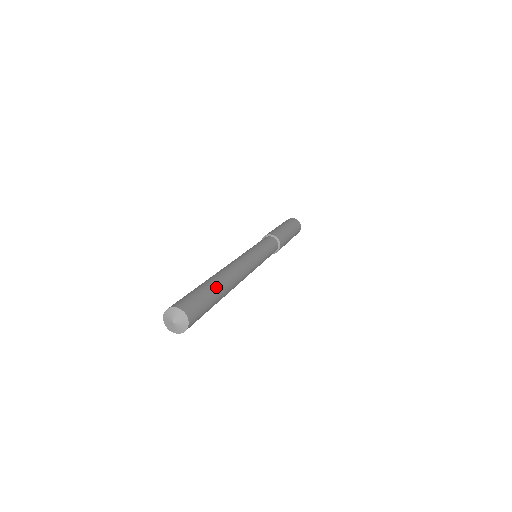
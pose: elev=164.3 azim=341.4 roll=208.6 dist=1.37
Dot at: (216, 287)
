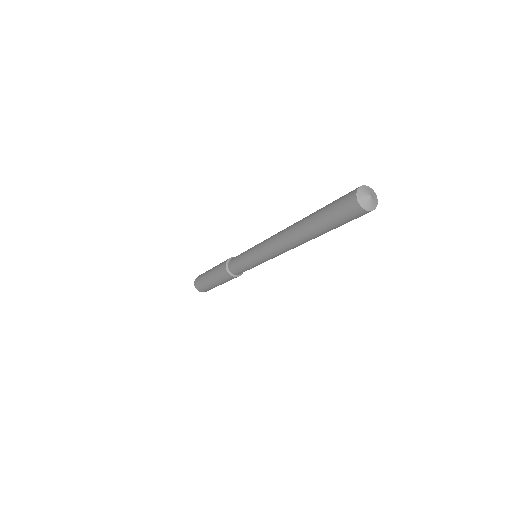
Dot at: occluded
